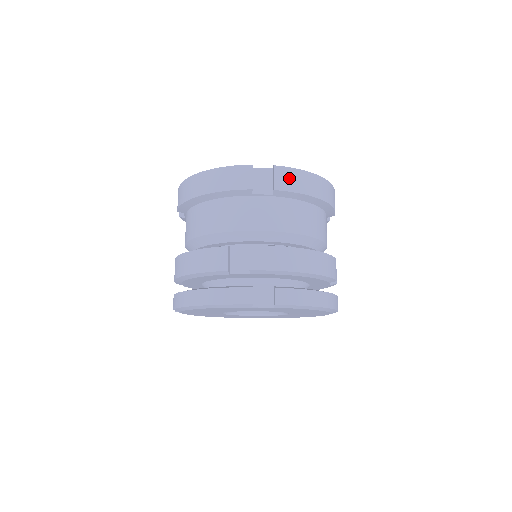
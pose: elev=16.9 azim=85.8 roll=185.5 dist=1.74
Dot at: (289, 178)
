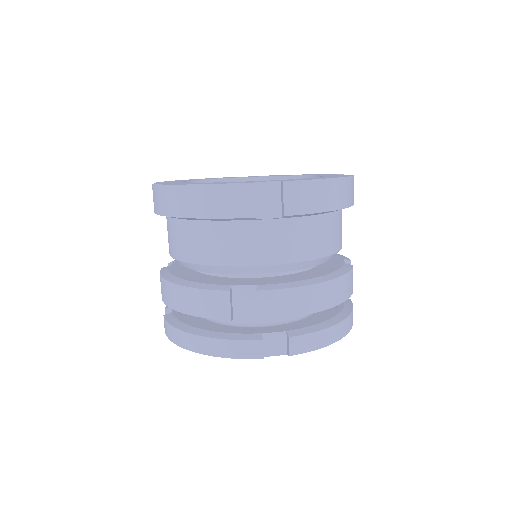
Dot at: (303, 196)
